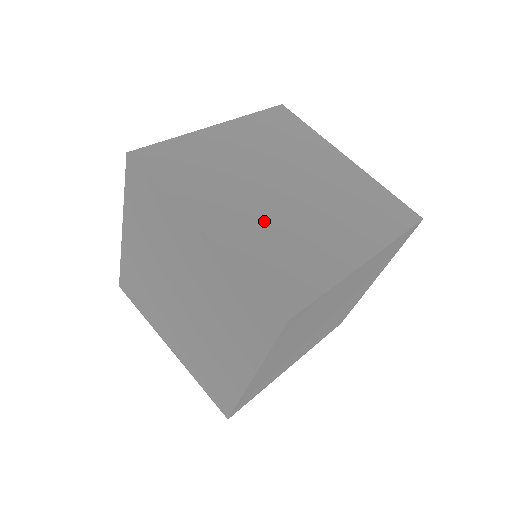
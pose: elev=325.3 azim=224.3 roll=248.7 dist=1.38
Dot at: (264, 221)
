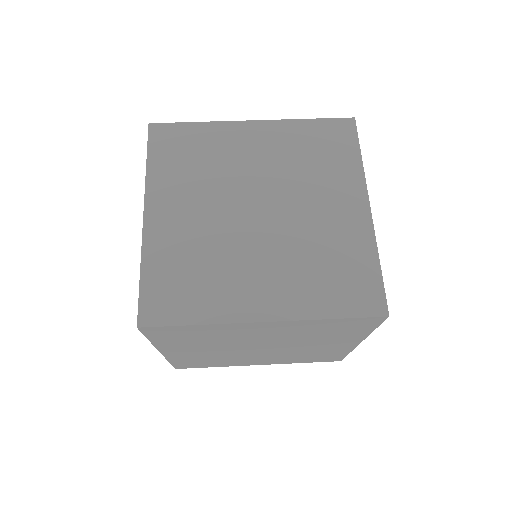
Dot at: (204, 234)
